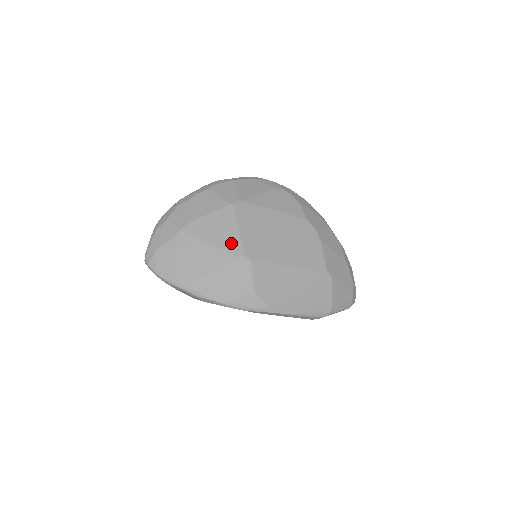
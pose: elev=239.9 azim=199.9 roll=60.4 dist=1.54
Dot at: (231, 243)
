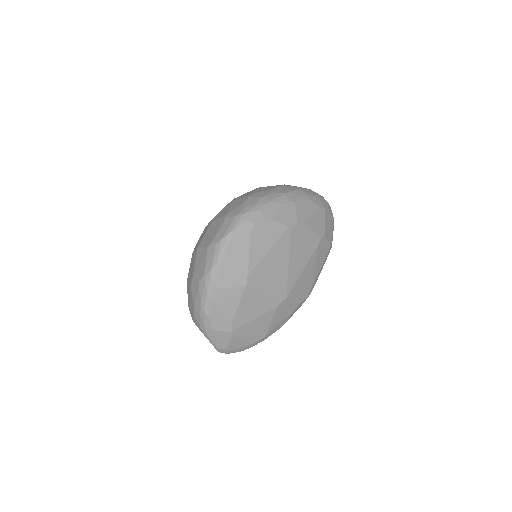
Dot at: (268, 304)
